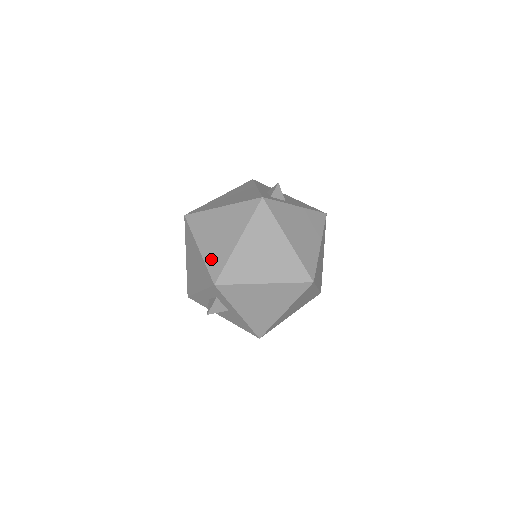
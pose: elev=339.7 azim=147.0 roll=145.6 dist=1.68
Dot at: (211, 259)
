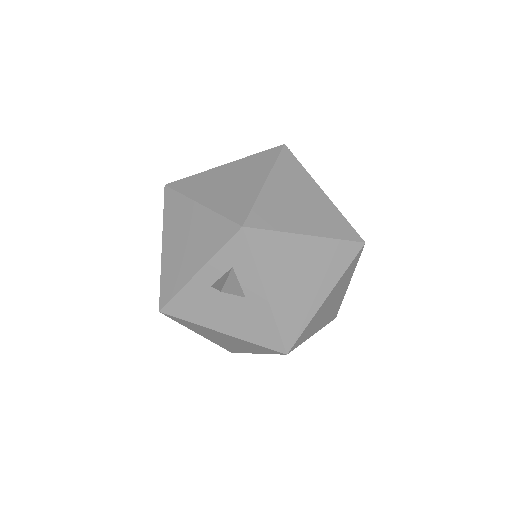
Dot at: (226, 206)
